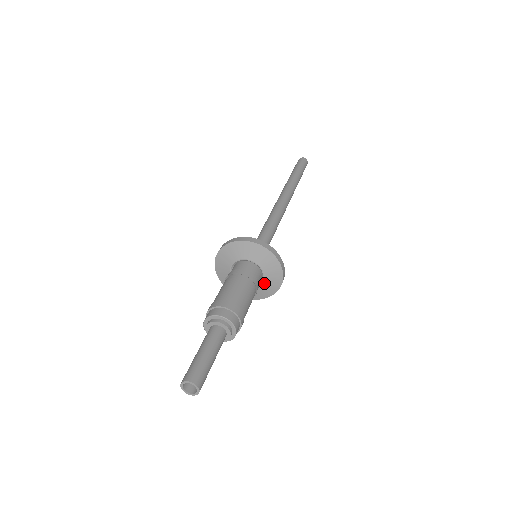
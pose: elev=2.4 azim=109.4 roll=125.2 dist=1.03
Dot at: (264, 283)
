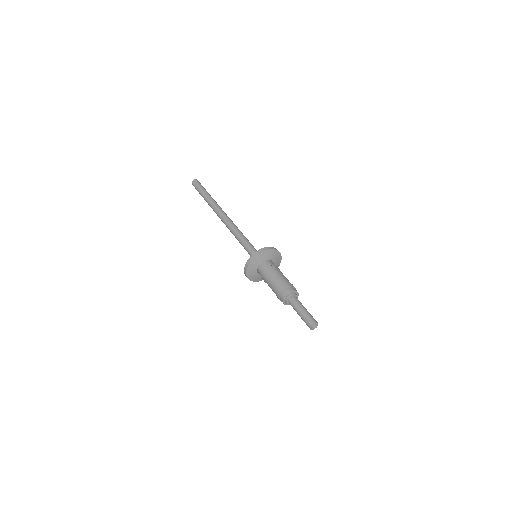
Dot at: occluded
